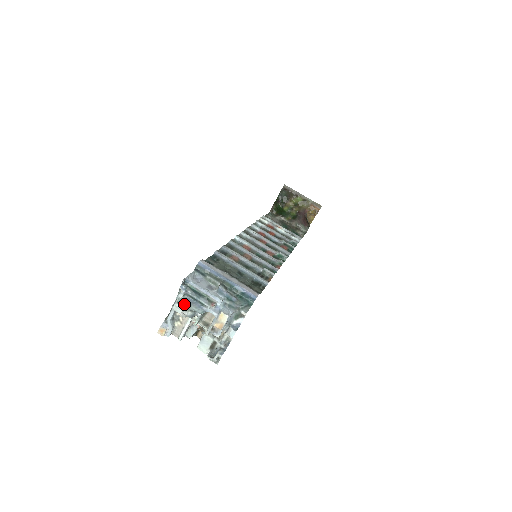
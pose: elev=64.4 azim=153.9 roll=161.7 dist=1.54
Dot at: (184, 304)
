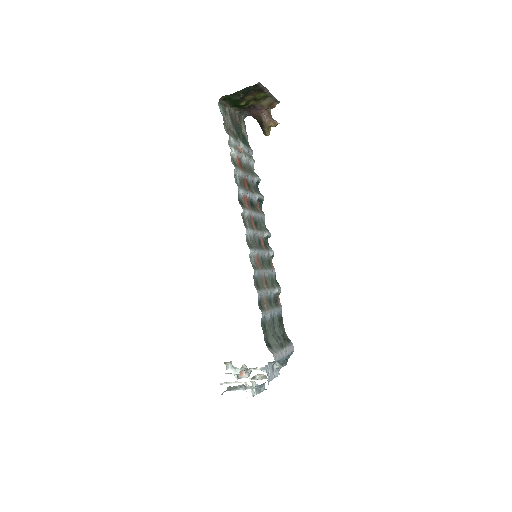
Dot at: occluded
